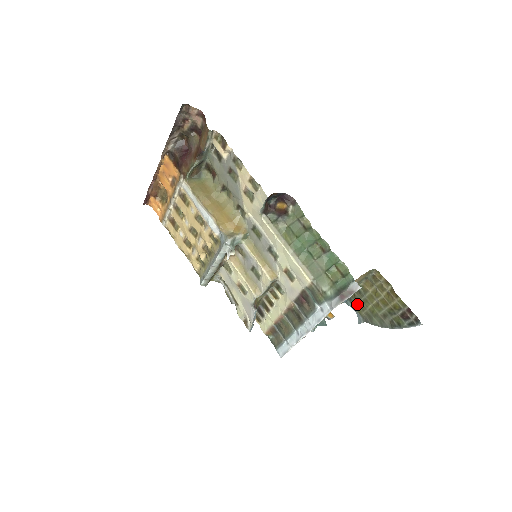
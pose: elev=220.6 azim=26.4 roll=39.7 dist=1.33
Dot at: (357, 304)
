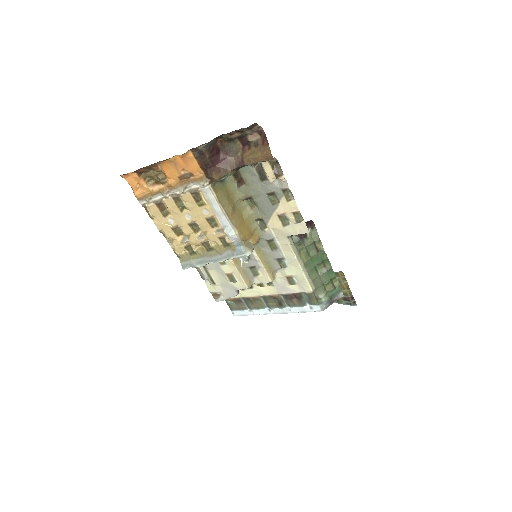
Dot at: occluded
